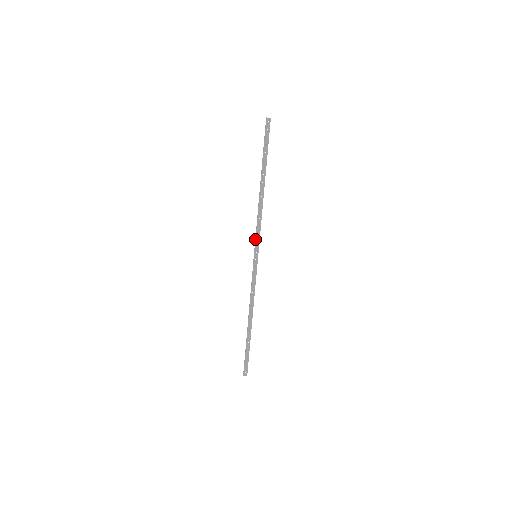
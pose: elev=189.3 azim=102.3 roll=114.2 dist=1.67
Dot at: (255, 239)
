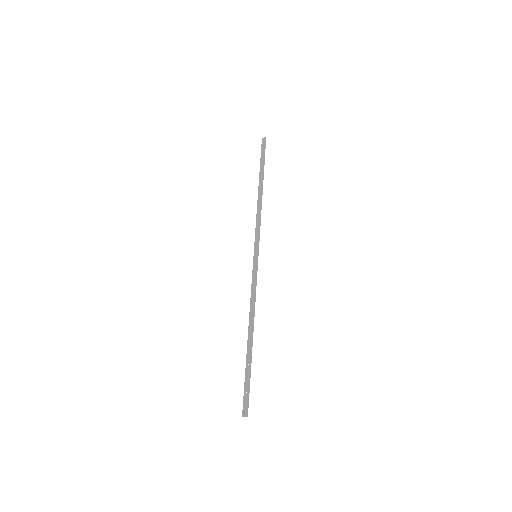
Dot at: (255, 239)
